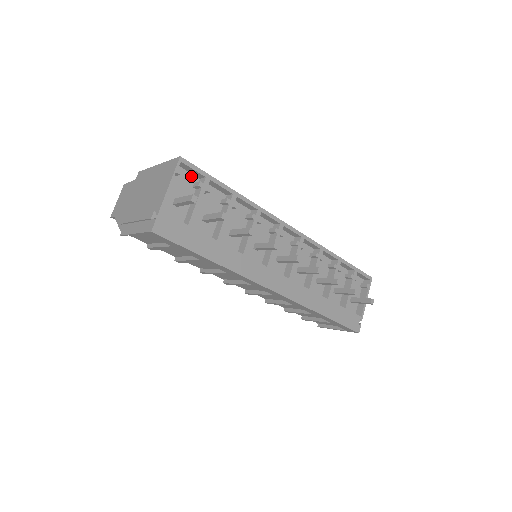
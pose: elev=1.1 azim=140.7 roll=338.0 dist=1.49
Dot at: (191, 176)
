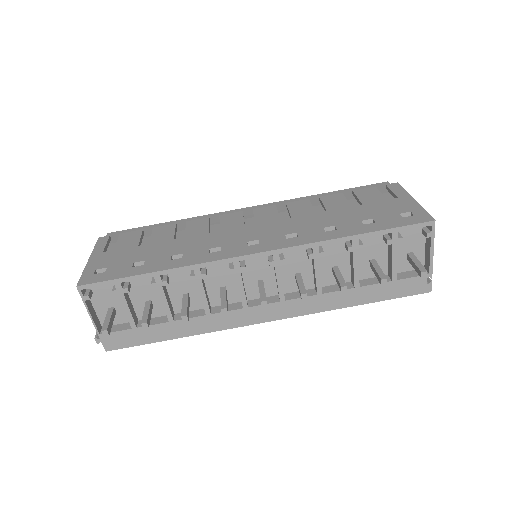
Dot at: occluded
